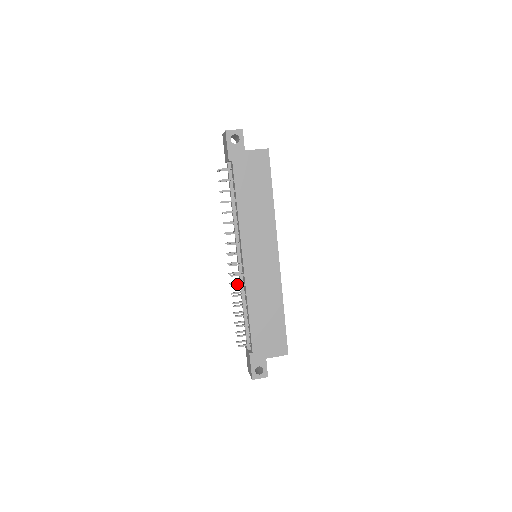
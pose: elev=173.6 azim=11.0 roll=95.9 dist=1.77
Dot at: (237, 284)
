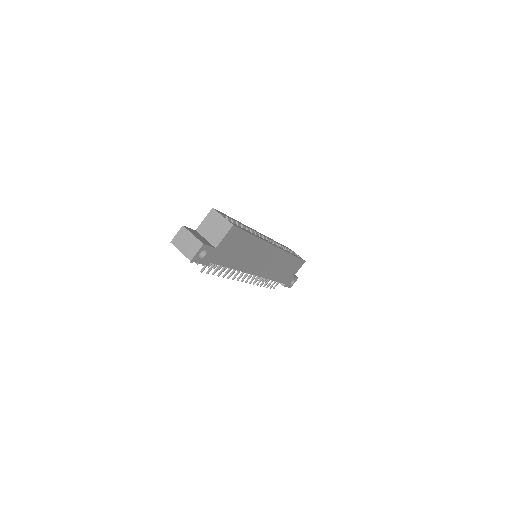
Dot at: (256, 280)
